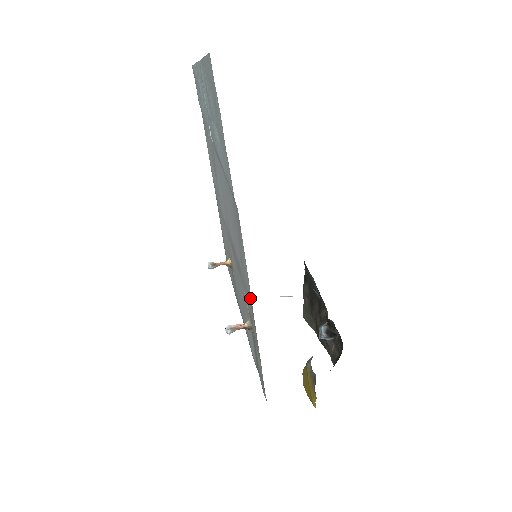
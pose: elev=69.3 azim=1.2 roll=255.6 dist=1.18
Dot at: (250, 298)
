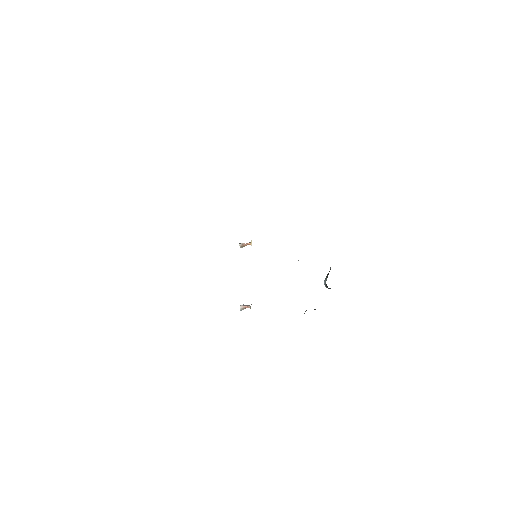
Dot at: occluded
